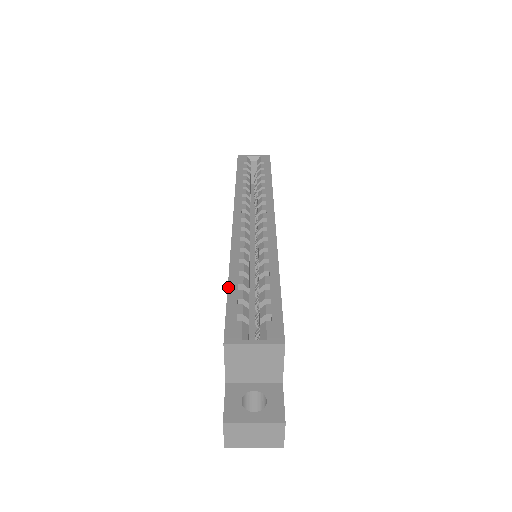
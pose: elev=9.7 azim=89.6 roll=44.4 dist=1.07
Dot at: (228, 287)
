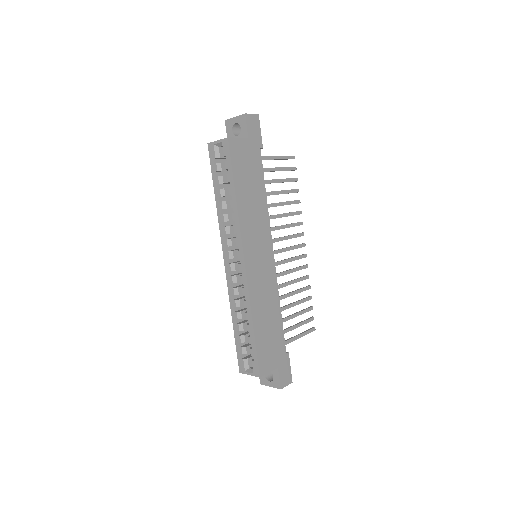
Dot at: (234, 333)
